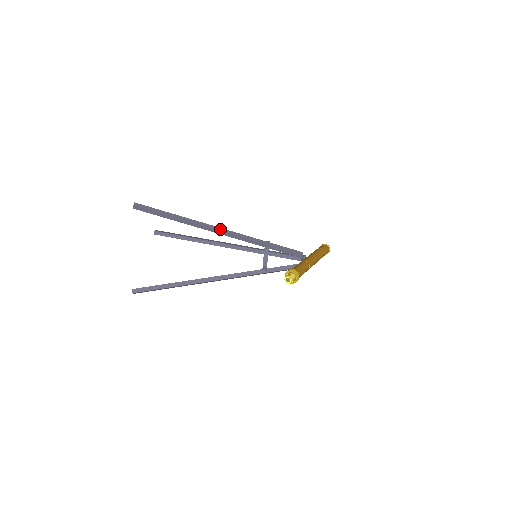
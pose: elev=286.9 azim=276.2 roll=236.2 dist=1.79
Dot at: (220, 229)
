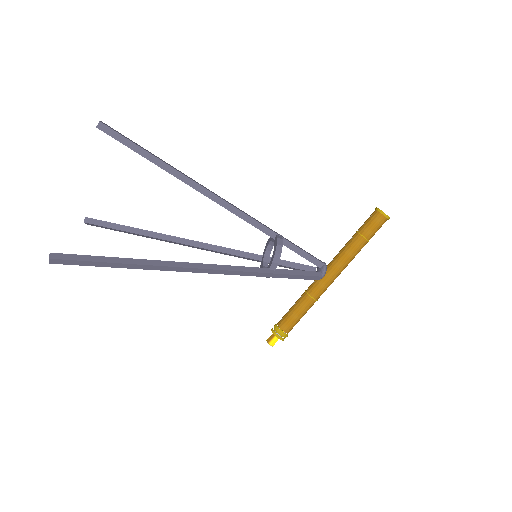
Dot at: (200, 271)
